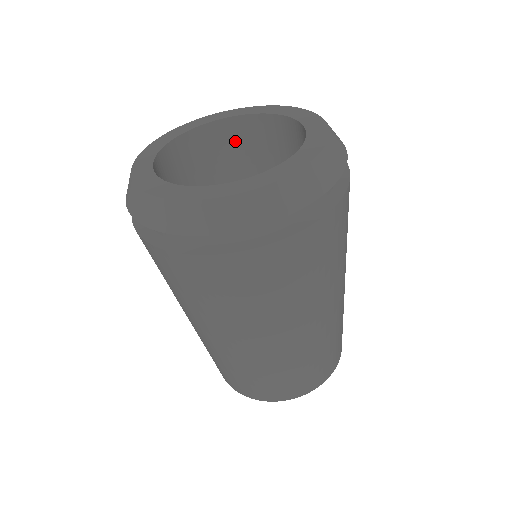
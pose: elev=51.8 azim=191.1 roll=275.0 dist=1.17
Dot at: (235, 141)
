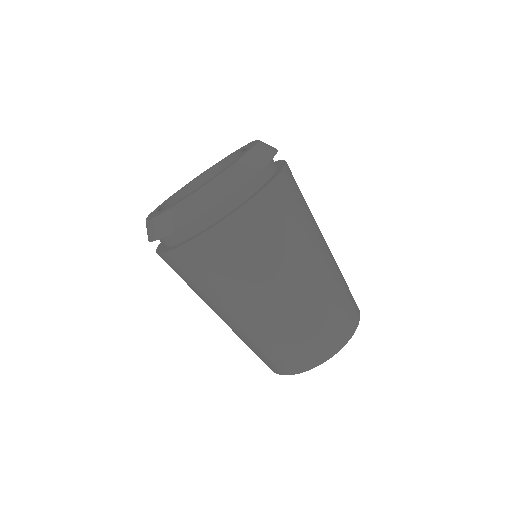
Dot at: occluded
